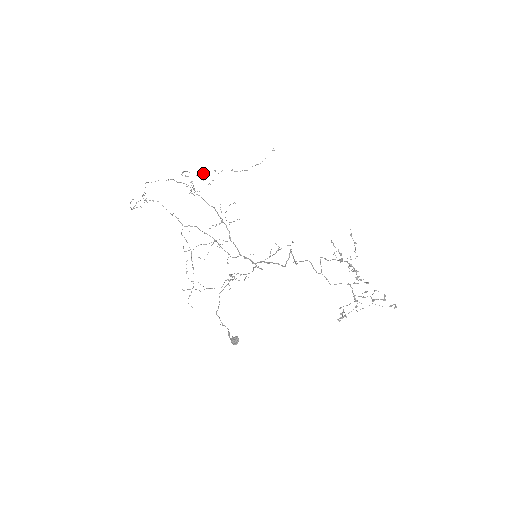
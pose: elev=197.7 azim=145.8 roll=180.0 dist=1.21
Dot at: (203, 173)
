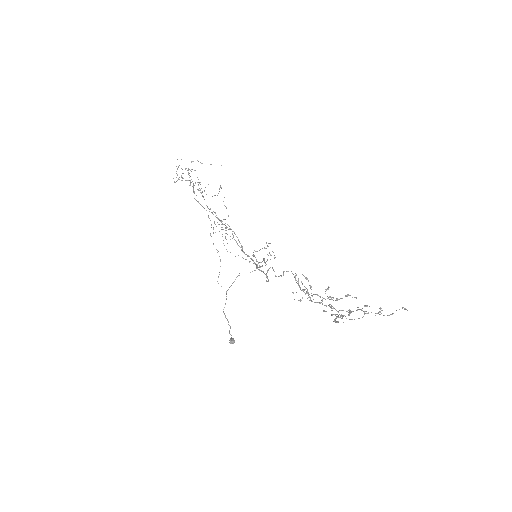
Dot at: occluded
